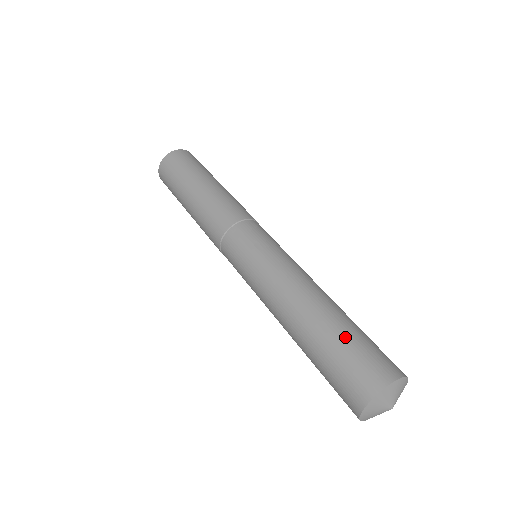
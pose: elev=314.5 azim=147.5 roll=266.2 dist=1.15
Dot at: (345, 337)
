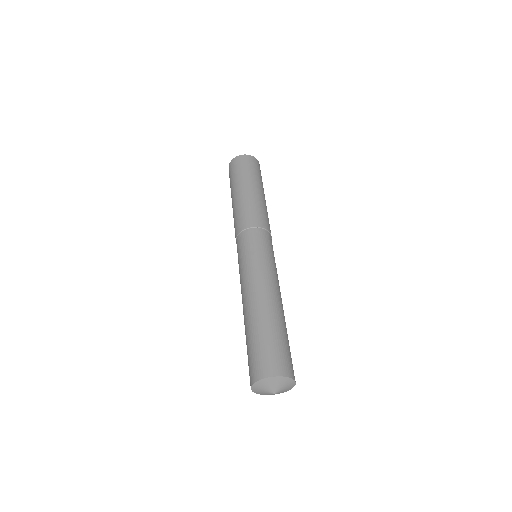
Dot at: (265, 336)
